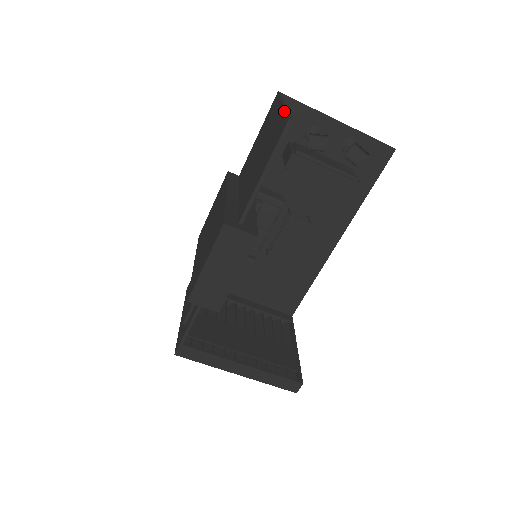
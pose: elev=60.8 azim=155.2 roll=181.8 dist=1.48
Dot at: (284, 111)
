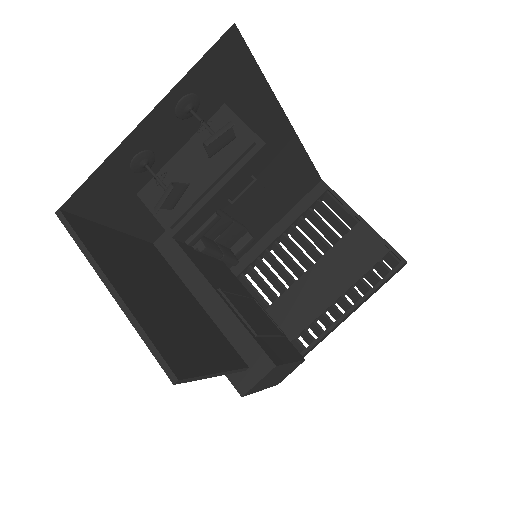
Dot at: (137, 331)
